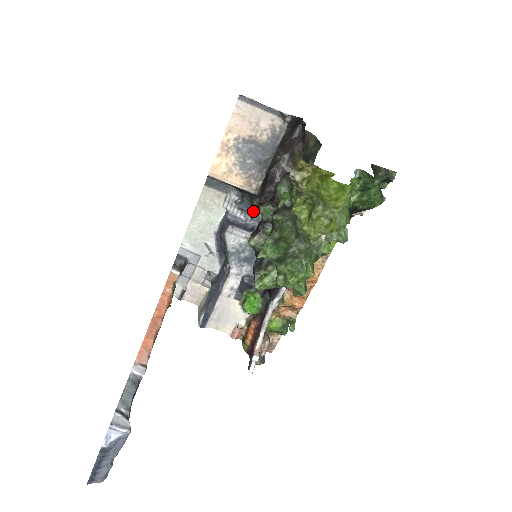
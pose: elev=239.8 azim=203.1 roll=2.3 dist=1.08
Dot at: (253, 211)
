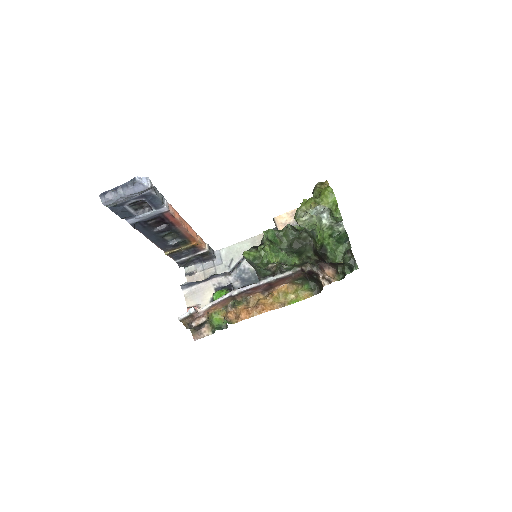
Dot at: occluded
